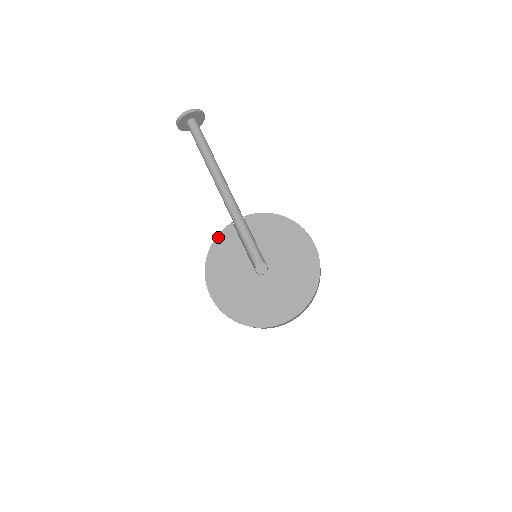
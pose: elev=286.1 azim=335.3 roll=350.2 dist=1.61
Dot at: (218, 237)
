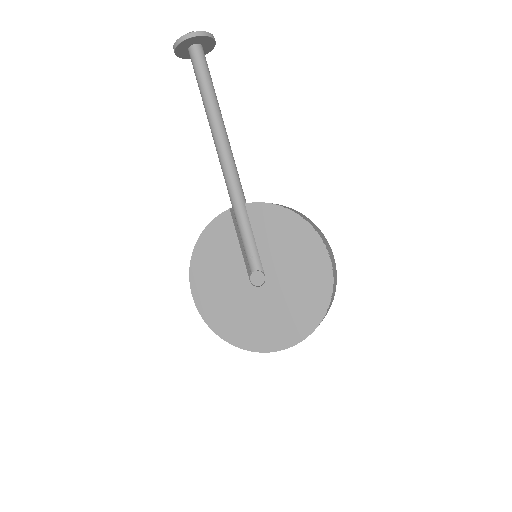
Dot at: (210, 226)
